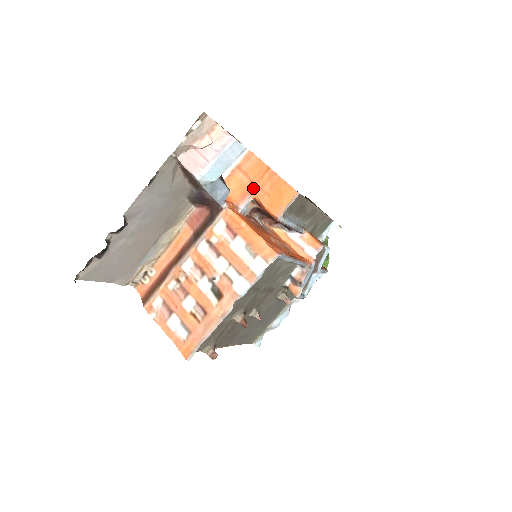
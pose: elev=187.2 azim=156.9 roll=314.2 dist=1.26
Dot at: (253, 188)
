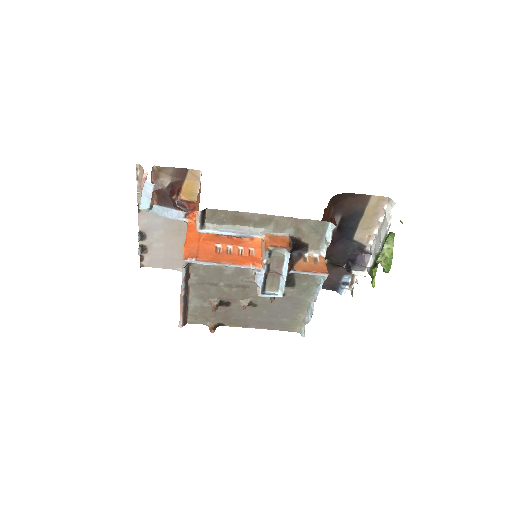
Dot at: (198, 206)
